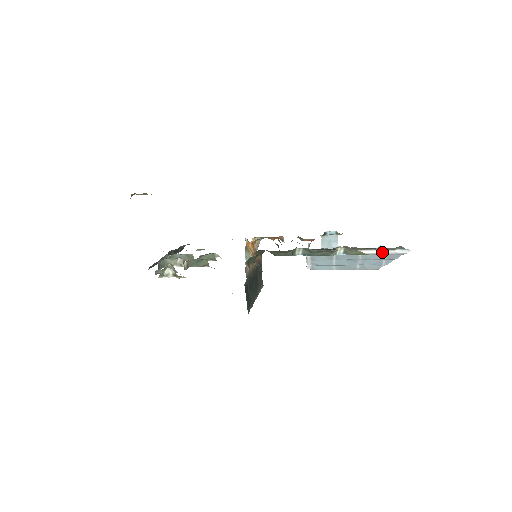
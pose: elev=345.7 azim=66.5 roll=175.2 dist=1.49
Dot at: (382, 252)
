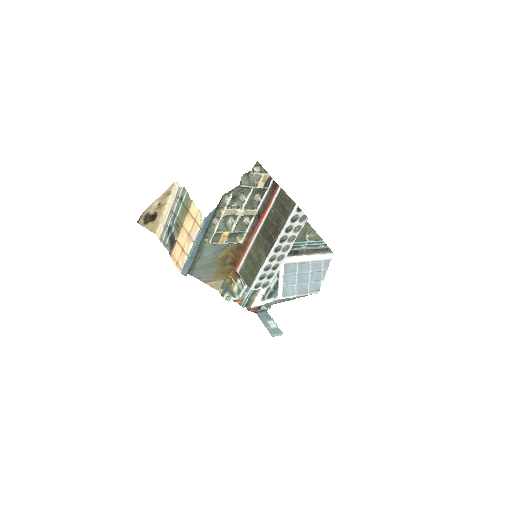
Dot at: (321, 257)
